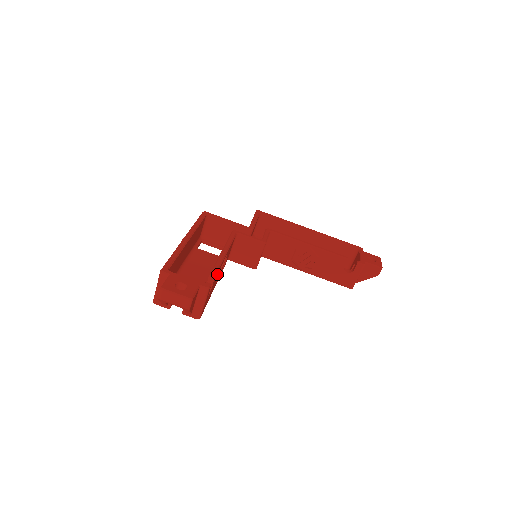
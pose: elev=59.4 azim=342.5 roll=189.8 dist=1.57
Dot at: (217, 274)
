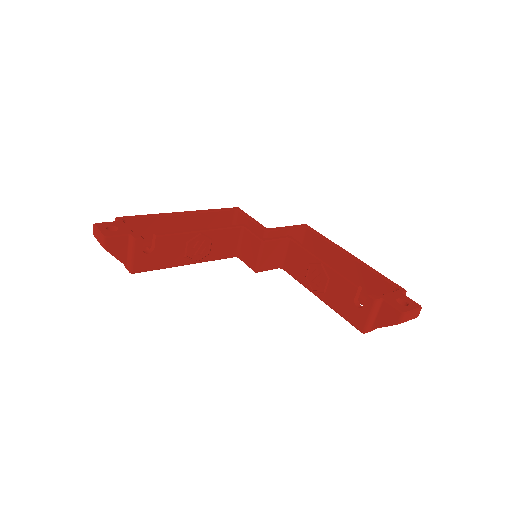
Dot at: (172, 241)
